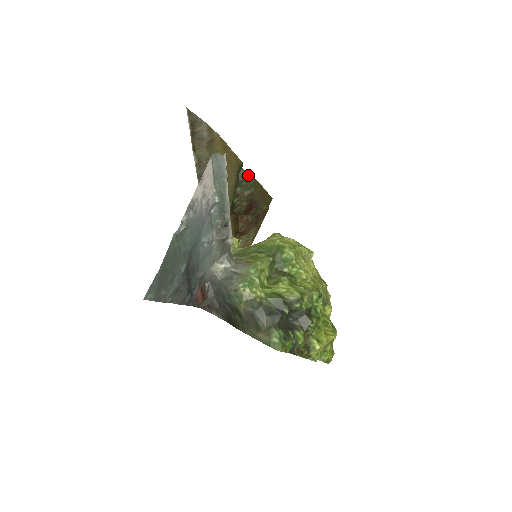
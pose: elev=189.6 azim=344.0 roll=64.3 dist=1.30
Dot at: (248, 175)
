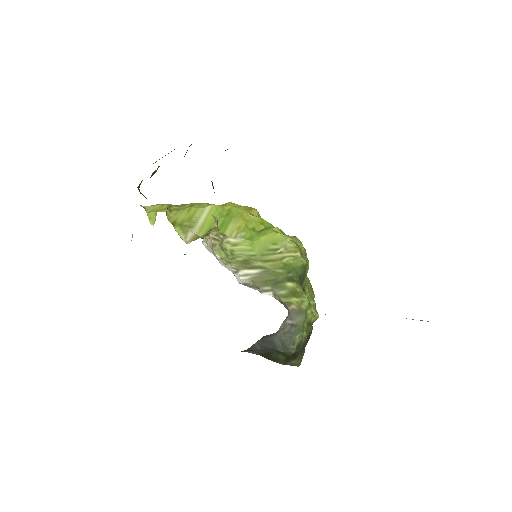
Dot at: occluded
